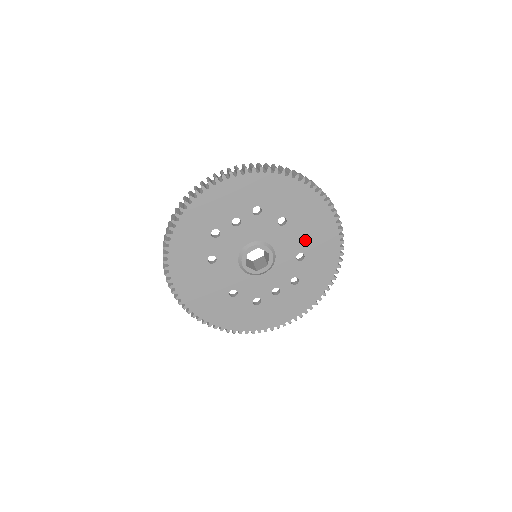
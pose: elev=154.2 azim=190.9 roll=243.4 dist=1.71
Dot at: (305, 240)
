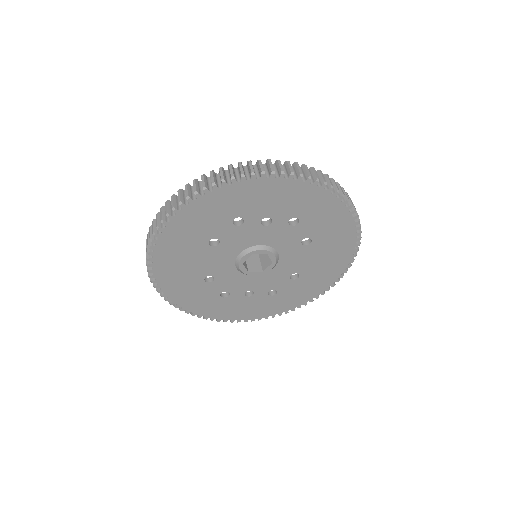
Dot at: (311, 265)
